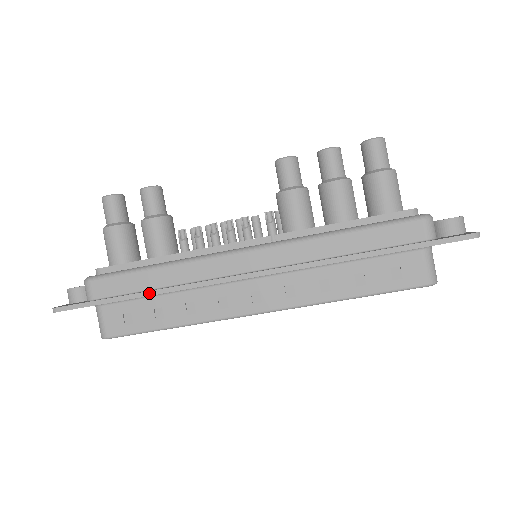
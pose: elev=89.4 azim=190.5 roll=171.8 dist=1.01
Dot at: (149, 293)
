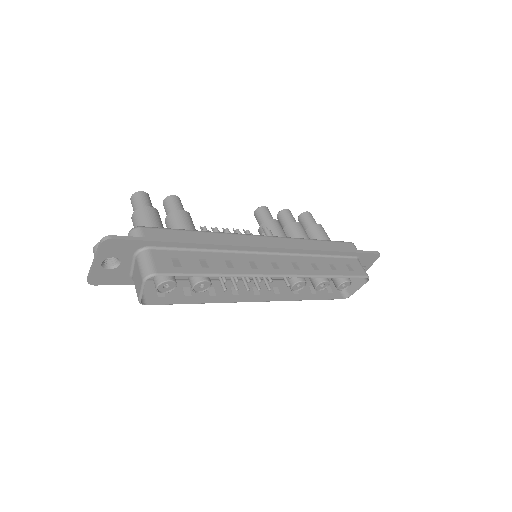
Dot at: (200, 242)
